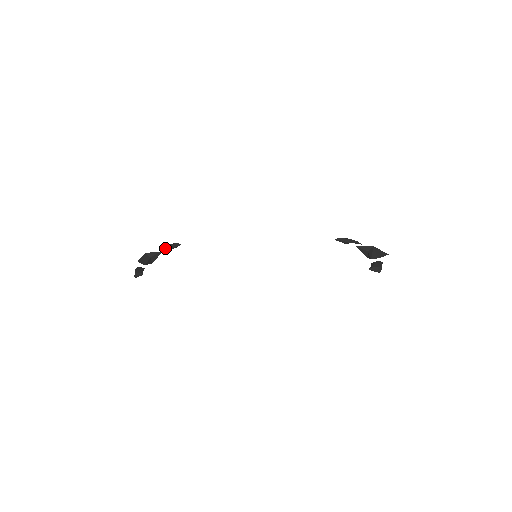
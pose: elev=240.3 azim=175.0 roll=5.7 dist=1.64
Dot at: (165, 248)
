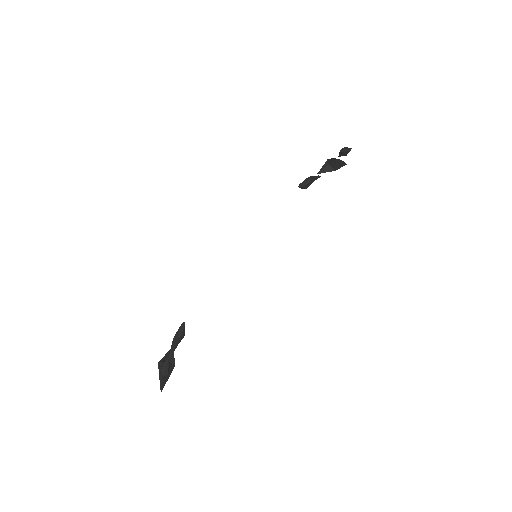
Dot at: (174, 344)
